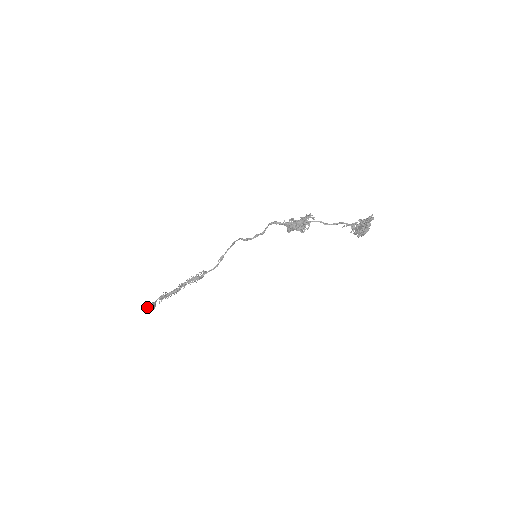
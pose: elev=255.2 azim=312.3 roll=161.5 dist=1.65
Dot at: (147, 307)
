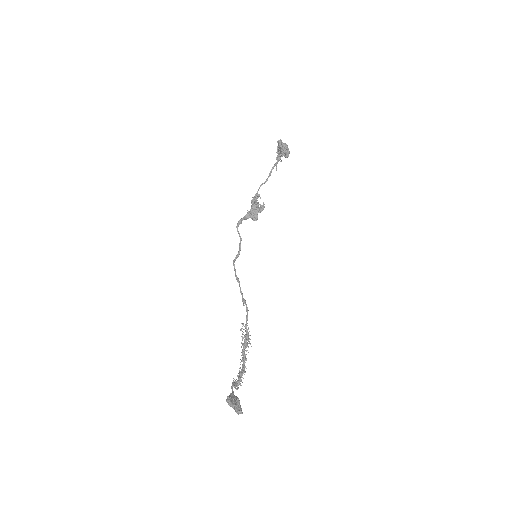
Dot at: (227, 399)
